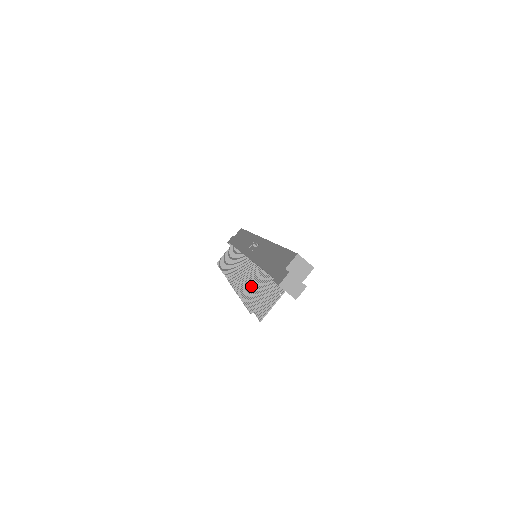
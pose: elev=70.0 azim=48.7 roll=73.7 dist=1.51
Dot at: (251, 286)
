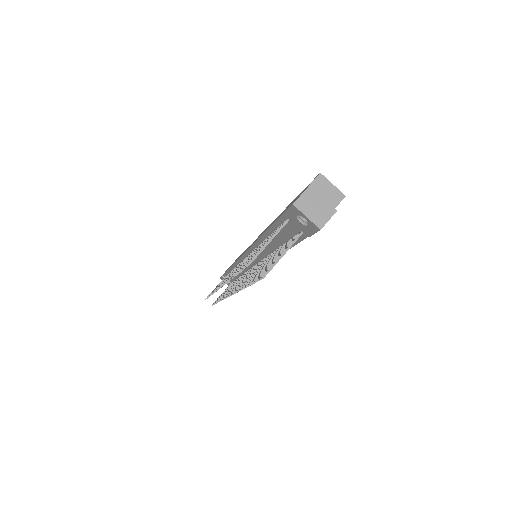
Dot at: (249, 257)
